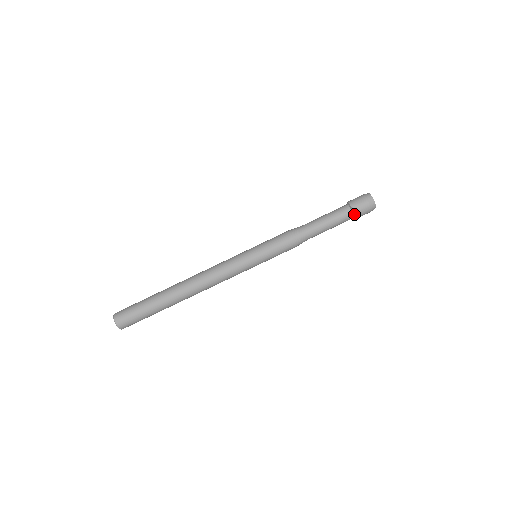
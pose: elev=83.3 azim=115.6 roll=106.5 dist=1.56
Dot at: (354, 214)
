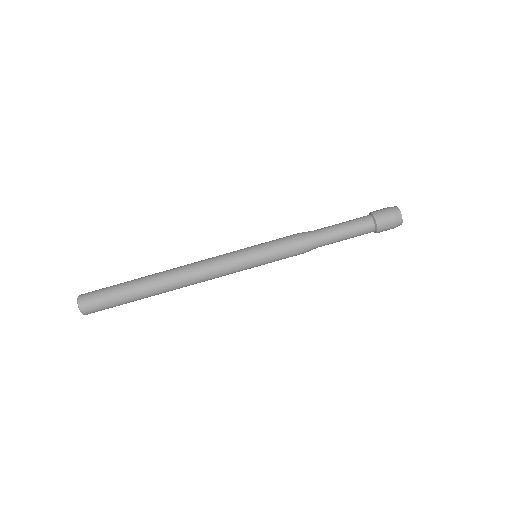
Dot at: (376, 226)
